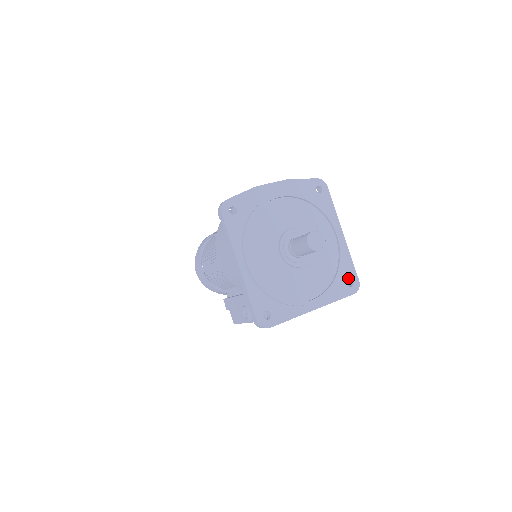
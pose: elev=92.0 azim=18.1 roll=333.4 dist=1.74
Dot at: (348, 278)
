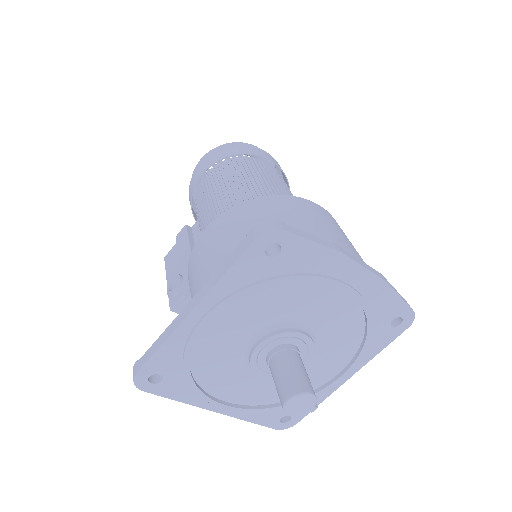
Dot at: occluded
